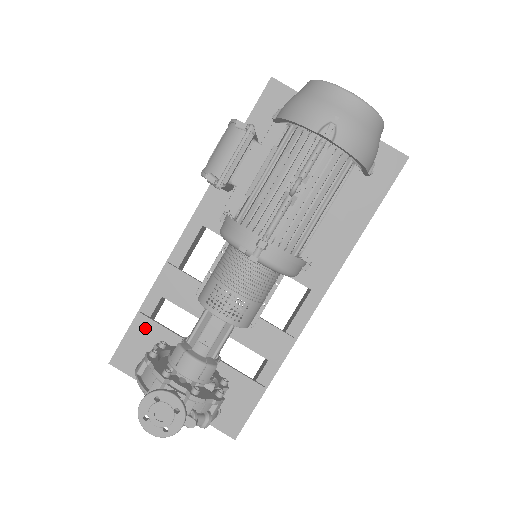
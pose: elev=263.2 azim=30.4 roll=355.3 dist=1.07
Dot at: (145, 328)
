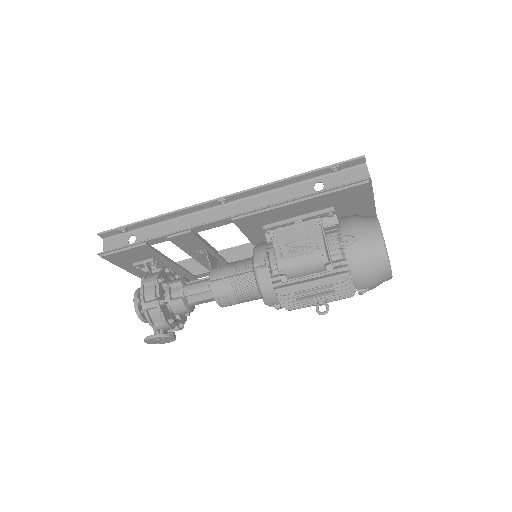
Dot at: (143, 250)
